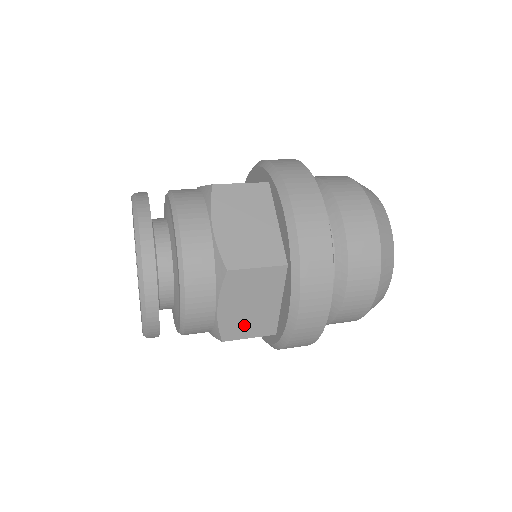
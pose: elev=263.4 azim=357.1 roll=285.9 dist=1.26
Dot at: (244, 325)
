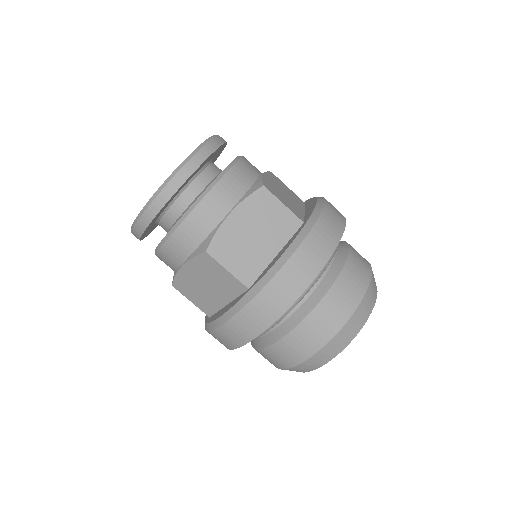
Dot at: (193, 291)
